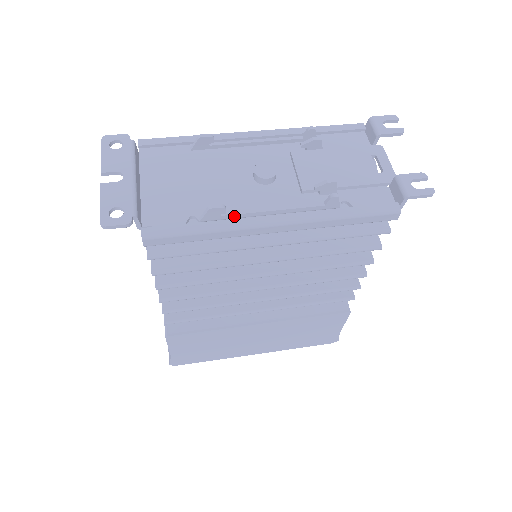
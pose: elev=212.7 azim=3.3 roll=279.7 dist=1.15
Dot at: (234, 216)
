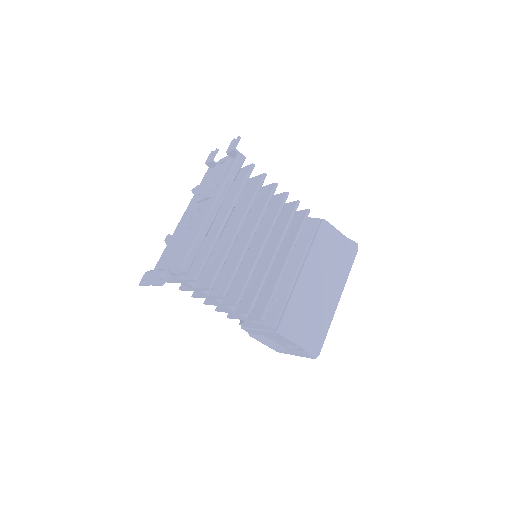
Dot at: occluded
